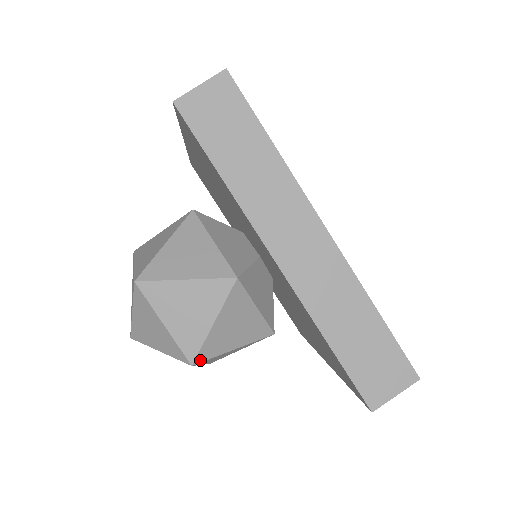
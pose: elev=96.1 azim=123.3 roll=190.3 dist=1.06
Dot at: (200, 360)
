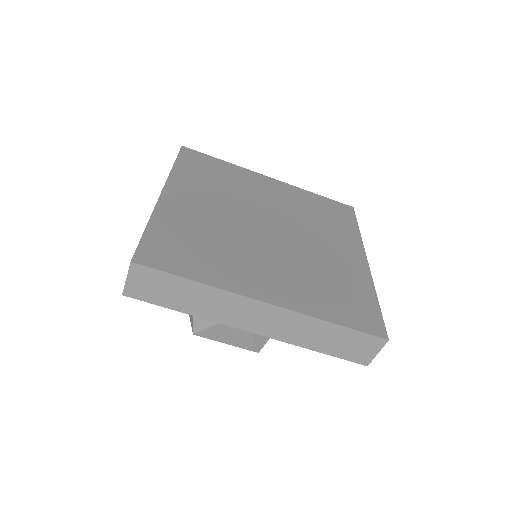
Dot at: (261, 348)
